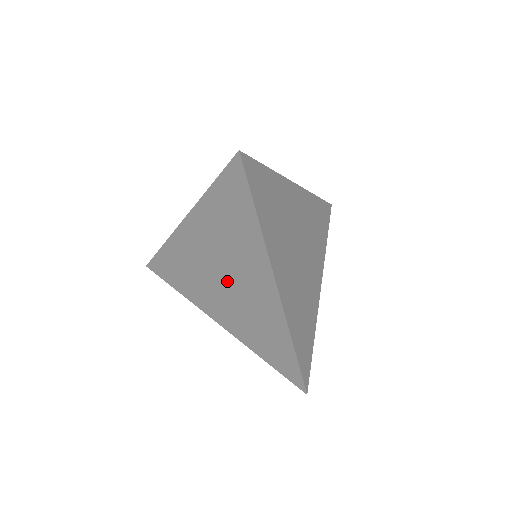
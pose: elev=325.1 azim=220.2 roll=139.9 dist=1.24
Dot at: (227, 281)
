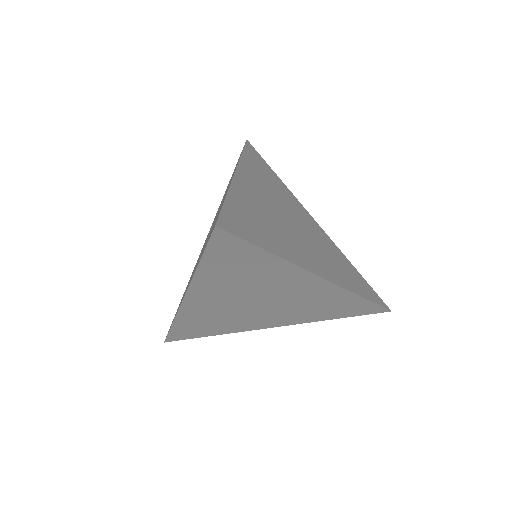
Dot at: (265, 303)
